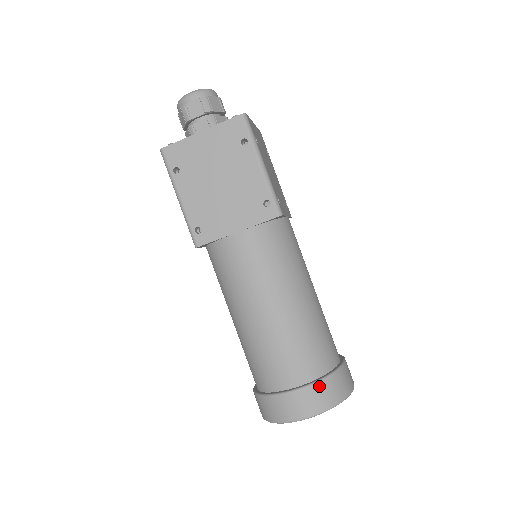
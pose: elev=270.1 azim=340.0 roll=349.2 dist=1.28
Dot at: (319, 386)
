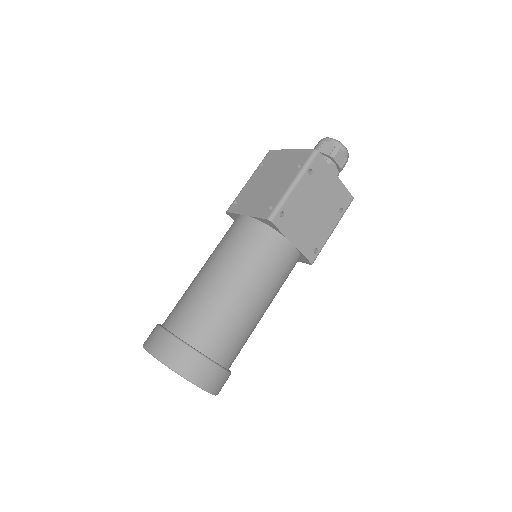
Dot at: (226, 375)
